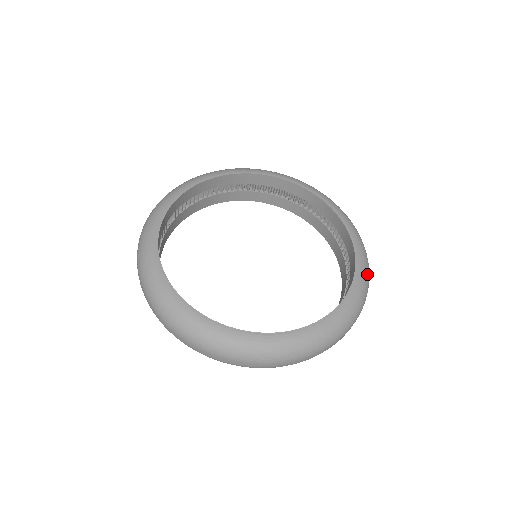
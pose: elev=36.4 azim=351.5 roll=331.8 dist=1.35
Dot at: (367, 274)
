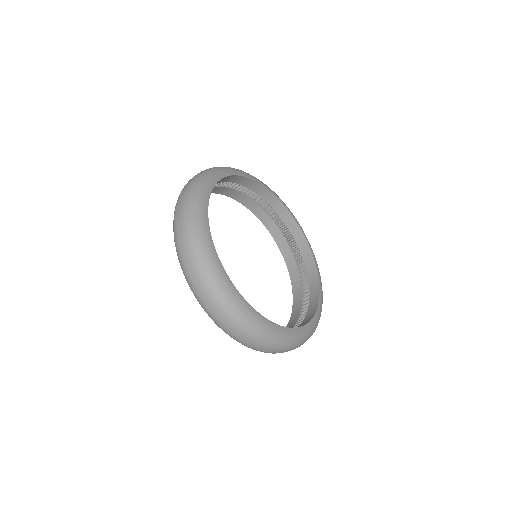
Dot at: (290, 342)
